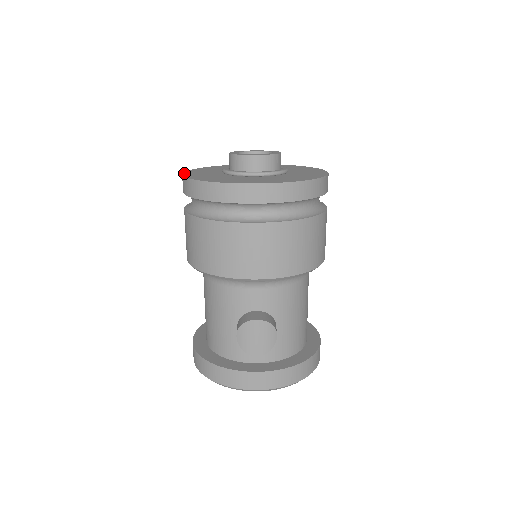
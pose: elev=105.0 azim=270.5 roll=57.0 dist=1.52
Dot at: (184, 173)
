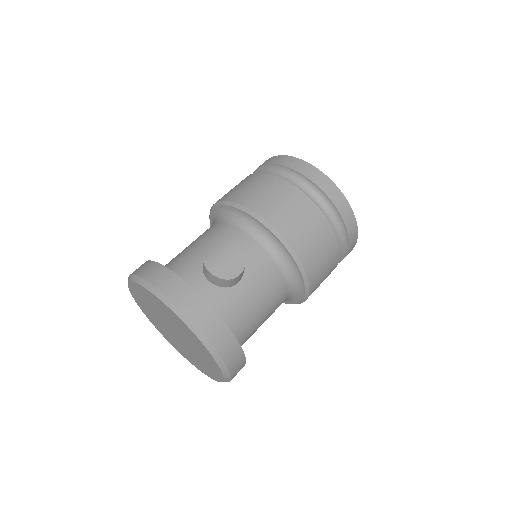
Dot at: occluded
